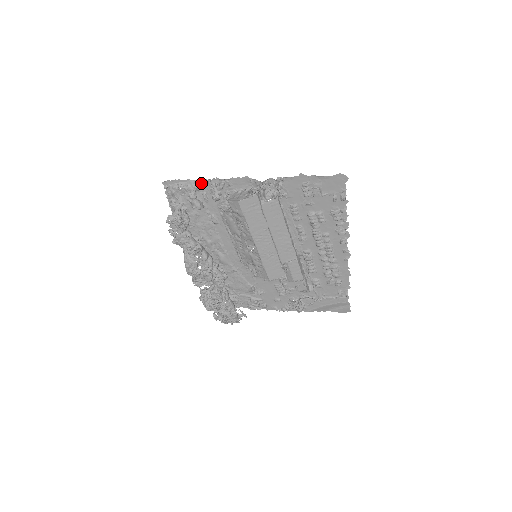
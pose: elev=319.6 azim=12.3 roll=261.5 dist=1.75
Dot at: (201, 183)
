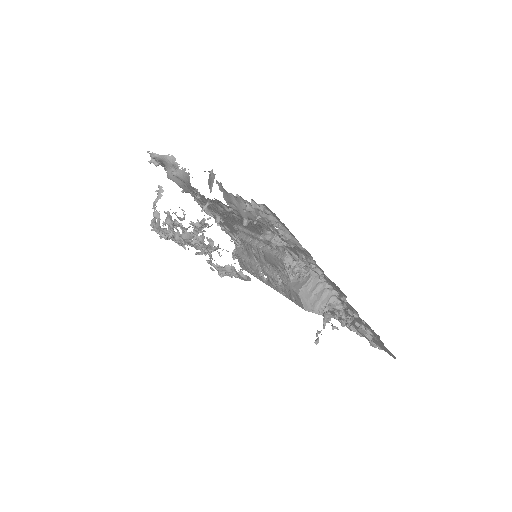
Dot at: (303, 250)
